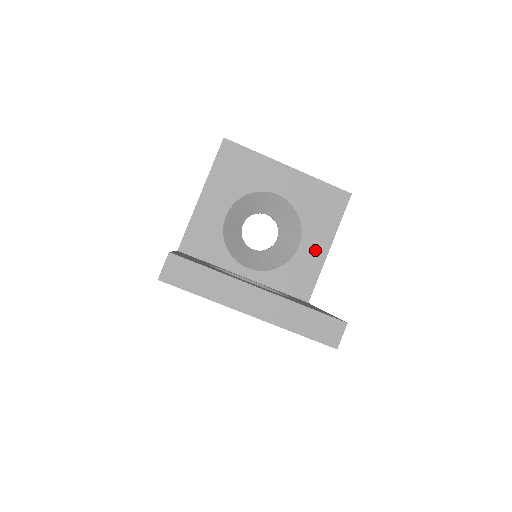
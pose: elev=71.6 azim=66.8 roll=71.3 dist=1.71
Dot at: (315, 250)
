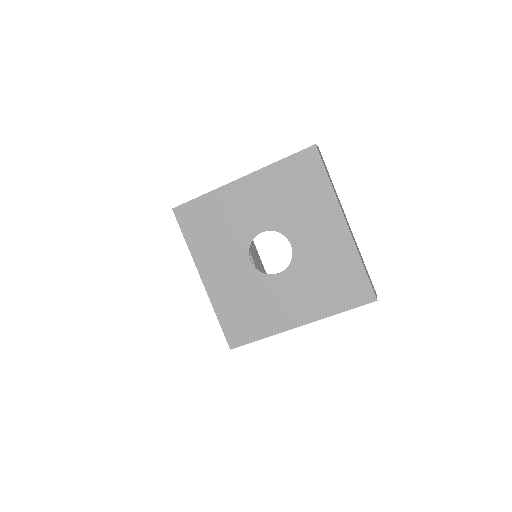
Dot at: occluded
